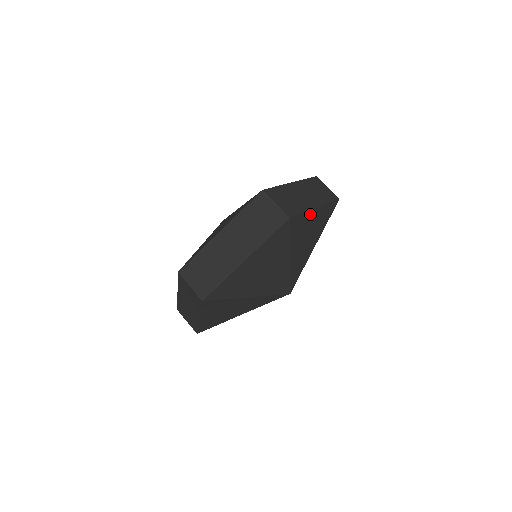
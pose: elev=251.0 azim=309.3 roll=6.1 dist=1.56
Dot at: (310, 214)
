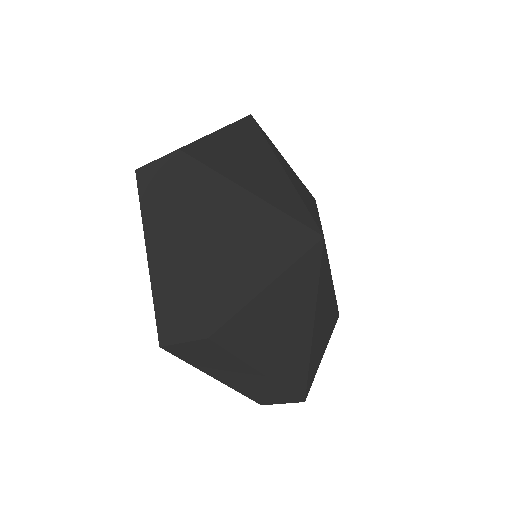
Dot at: (218, 139)
